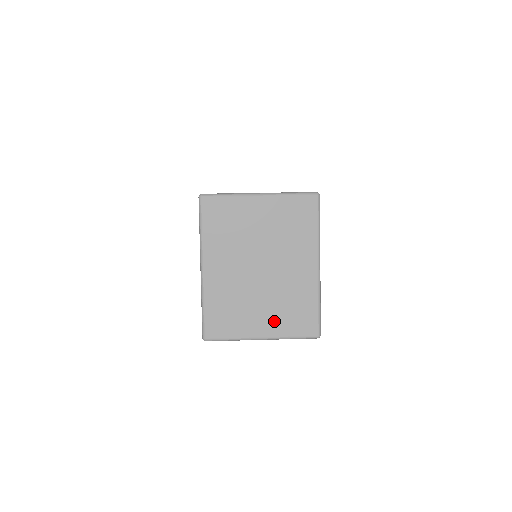
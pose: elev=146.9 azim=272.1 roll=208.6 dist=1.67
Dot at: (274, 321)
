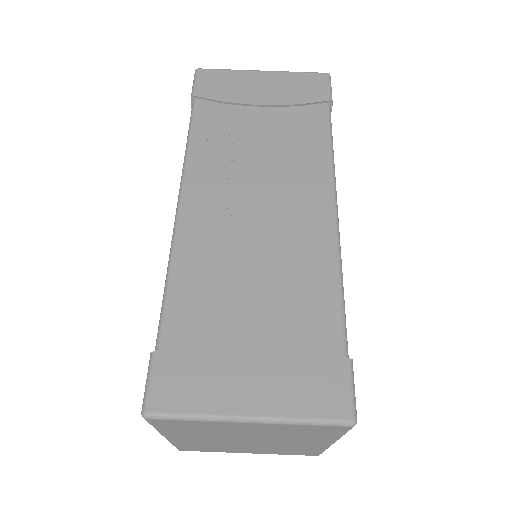
Dot at: (264, 451)
